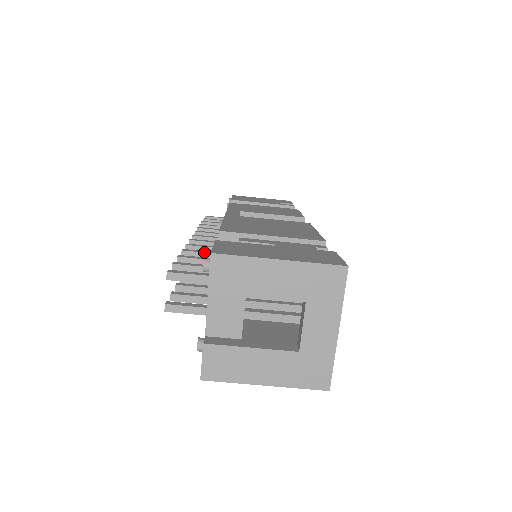
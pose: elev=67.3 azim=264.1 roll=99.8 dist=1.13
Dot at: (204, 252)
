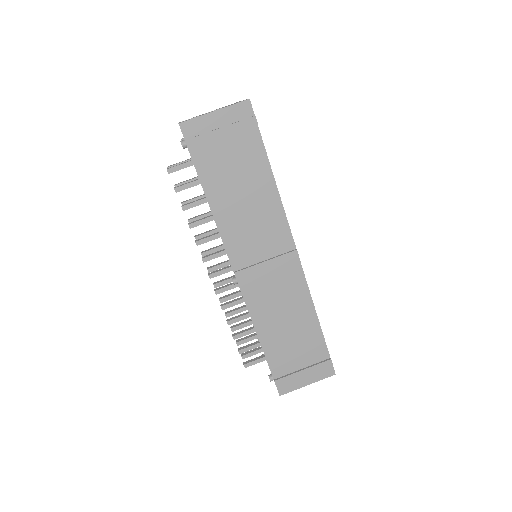
Dot at: (202, 214)
